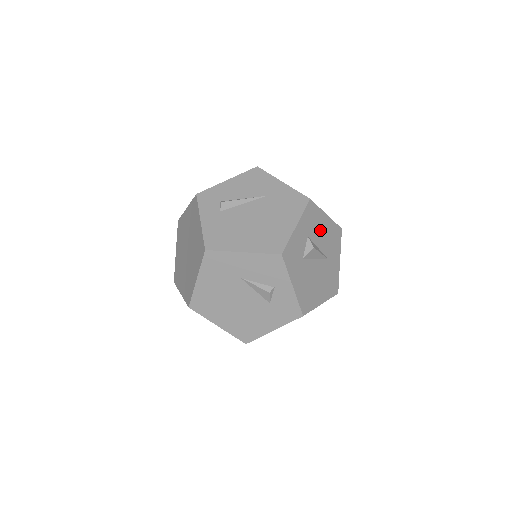
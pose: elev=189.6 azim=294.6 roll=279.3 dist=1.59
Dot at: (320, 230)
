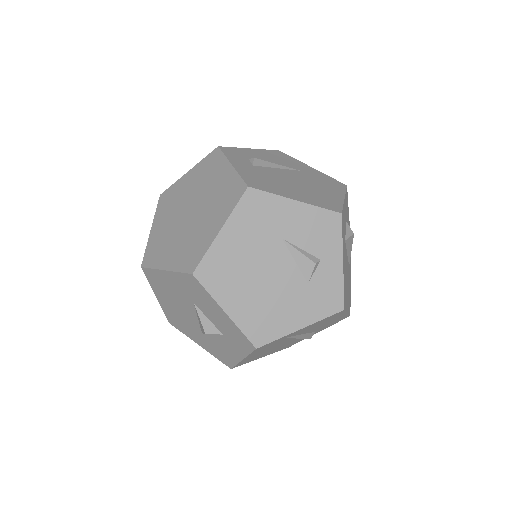
Dot at: occluded
